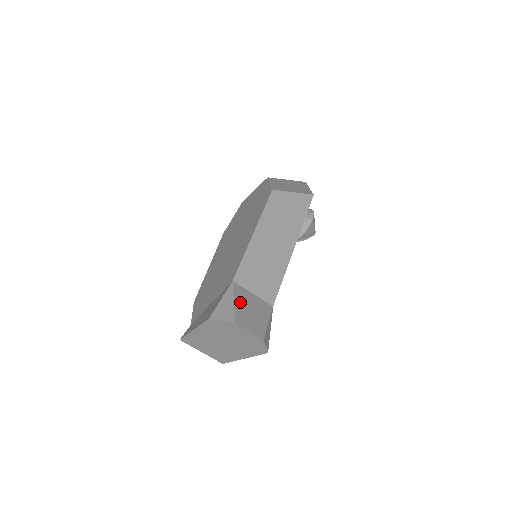
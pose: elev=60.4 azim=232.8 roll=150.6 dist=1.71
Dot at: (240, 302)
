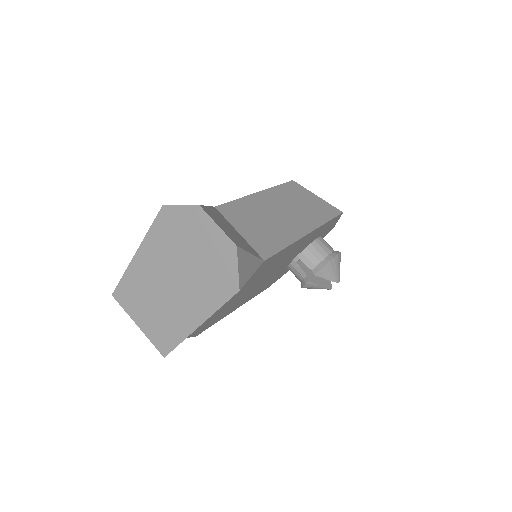
Dot at: (216, 214)
